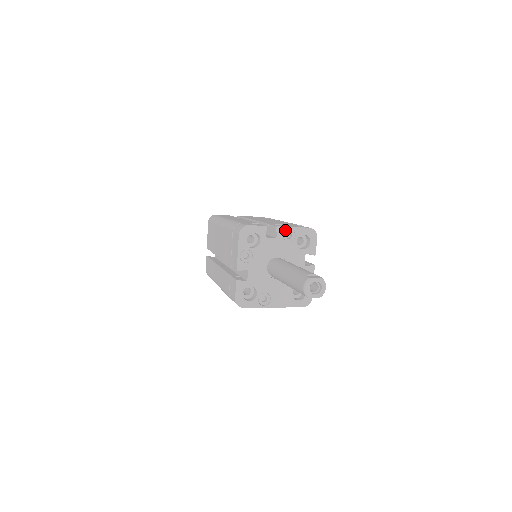
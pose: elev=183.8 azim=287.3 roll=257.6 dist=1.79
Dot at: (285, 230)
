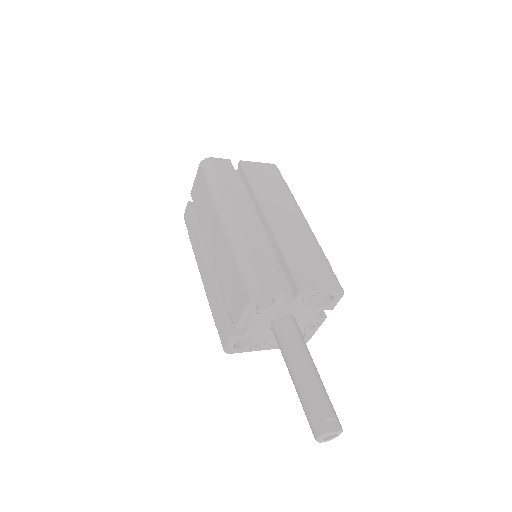
Dot at: (309, 293)
